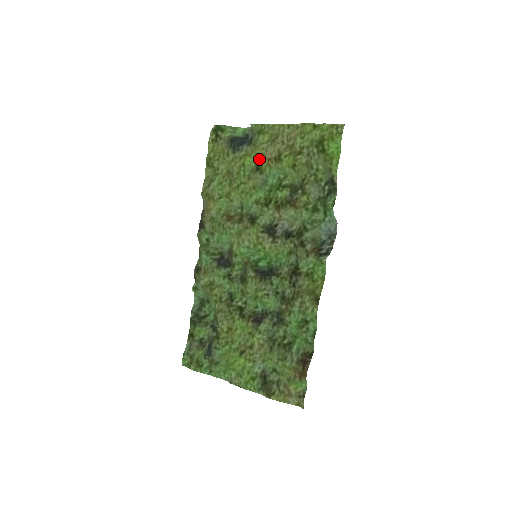
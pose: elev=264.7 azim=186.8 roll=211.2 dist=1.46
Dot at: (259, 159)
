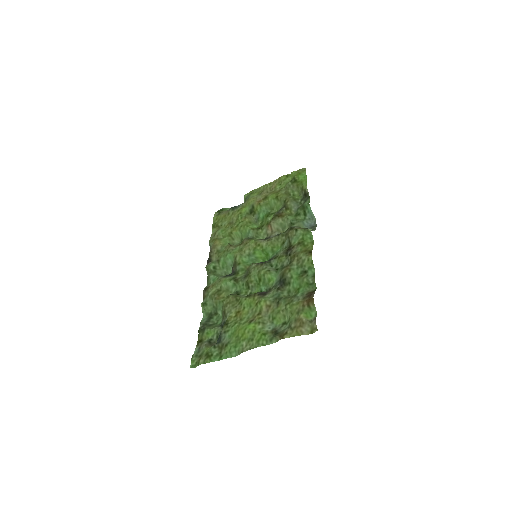
Dot at: (252, 205)
